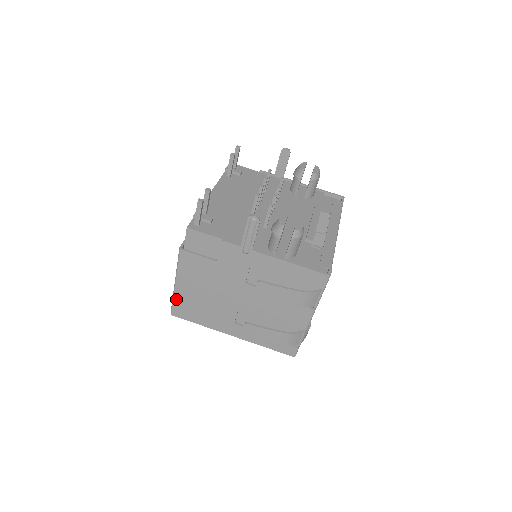
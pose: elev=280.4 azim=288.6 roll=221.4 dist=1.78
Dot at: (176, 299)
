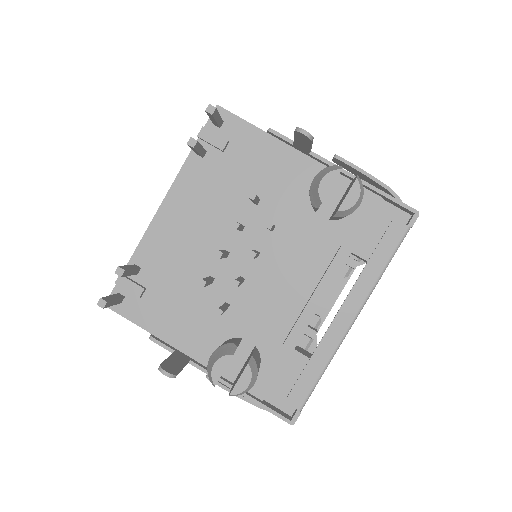
Dot at: occluded
